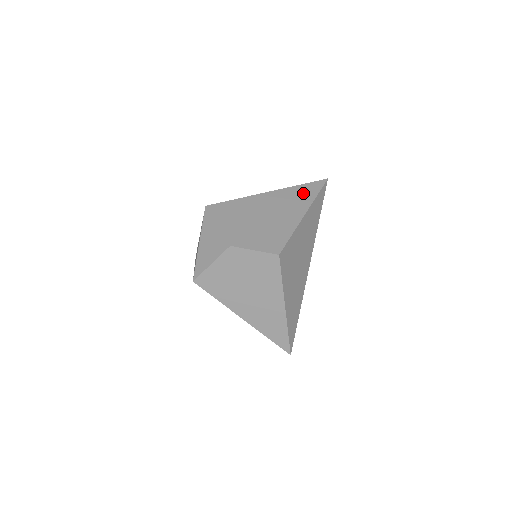
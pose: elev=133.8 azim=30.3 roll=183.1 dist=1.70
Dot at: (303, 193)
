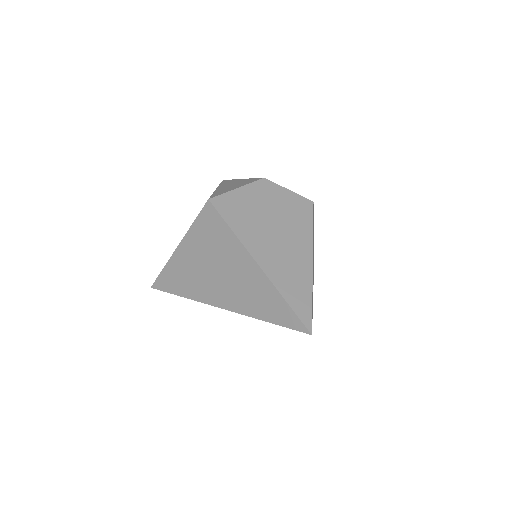
Dot at: occluded
